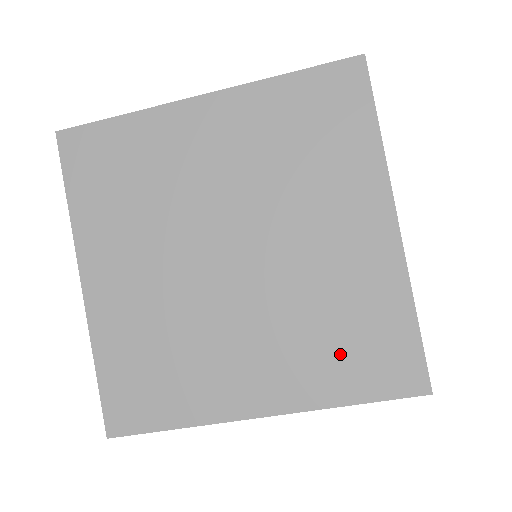
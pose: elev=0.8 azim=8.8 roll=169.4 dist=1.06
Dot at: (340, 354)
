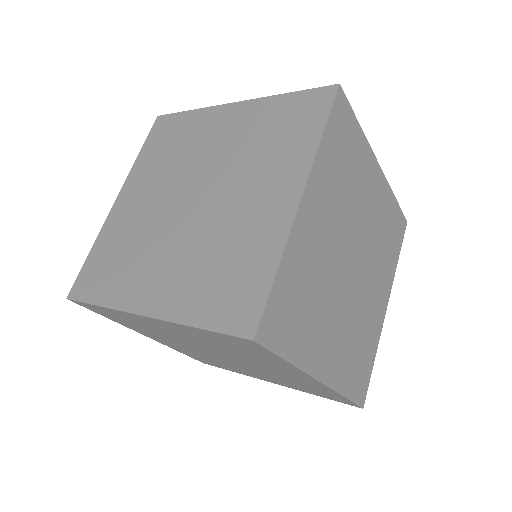
Dot at: (212, 286)
